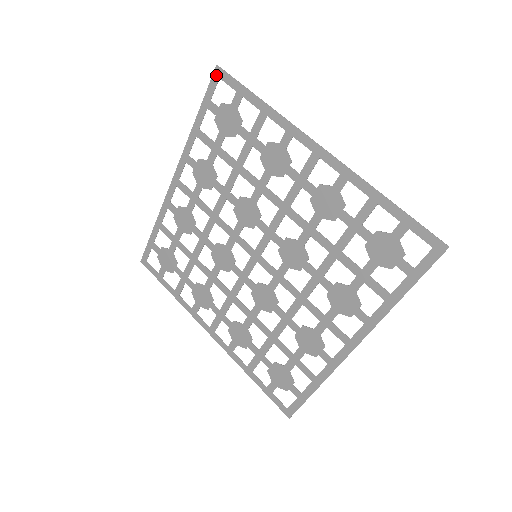
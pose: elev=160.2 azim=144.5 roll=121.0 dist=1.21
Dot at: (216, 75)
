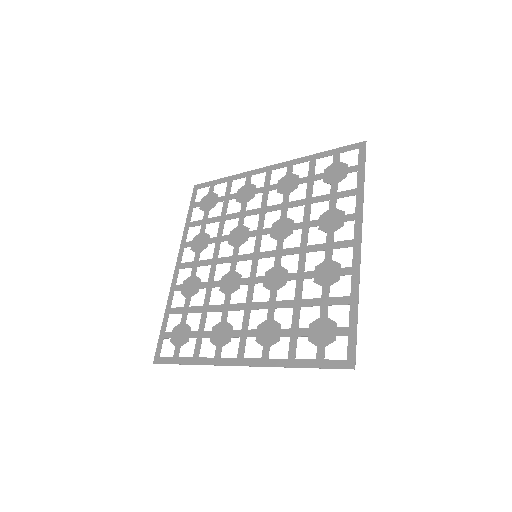
Dot at: (195, 190)
